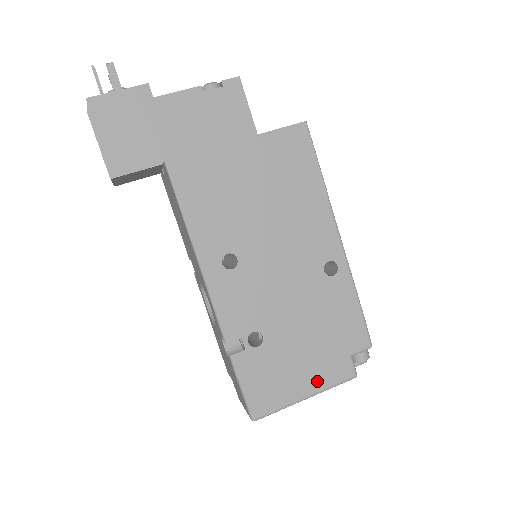
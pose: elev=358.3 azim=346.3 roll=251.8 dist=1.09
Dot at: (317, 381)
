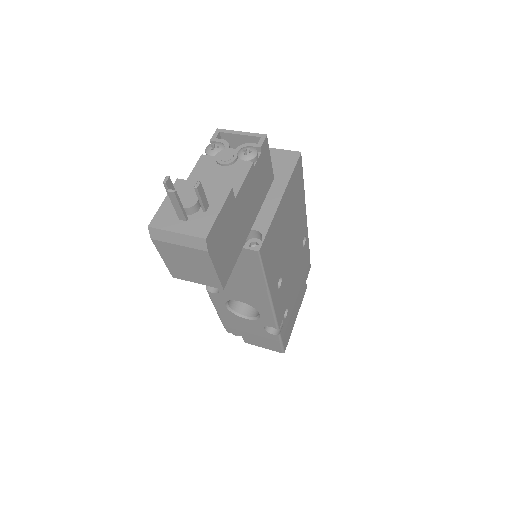
Dot at: (299, 307)
